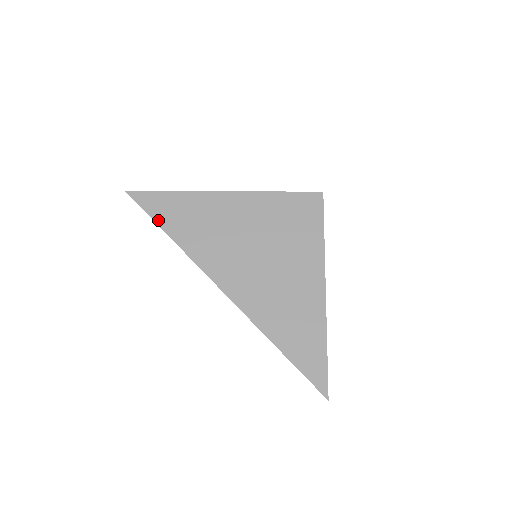
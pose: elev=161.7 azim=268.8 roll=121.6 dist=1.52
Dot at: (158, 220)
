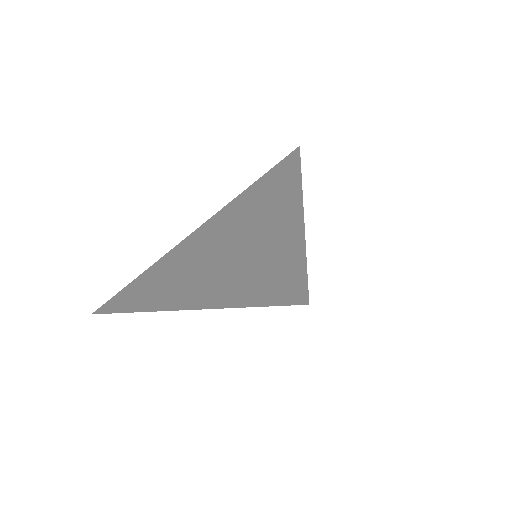
Dot at: (154, 307)
